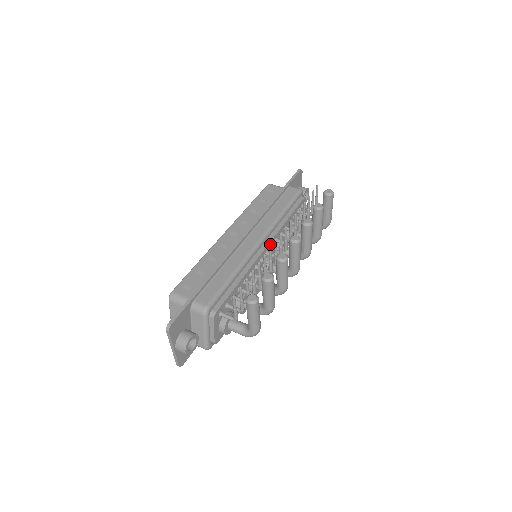
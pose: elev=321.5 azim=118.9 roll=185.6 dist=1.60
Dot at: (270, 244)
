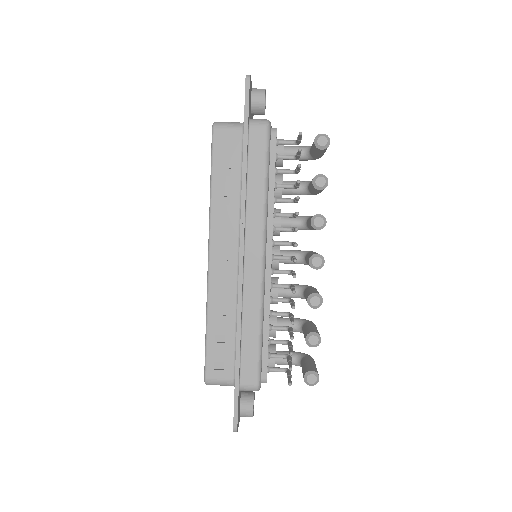
Dot at: (271, 246)
